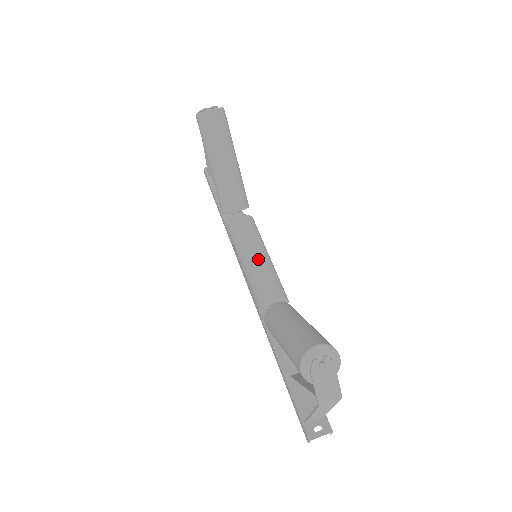
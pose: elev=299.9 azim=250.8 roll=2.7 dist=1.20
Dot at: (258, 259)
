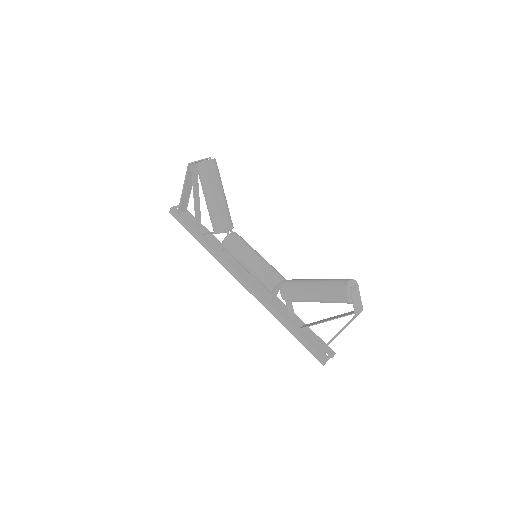
Dot at: (259, 257)
